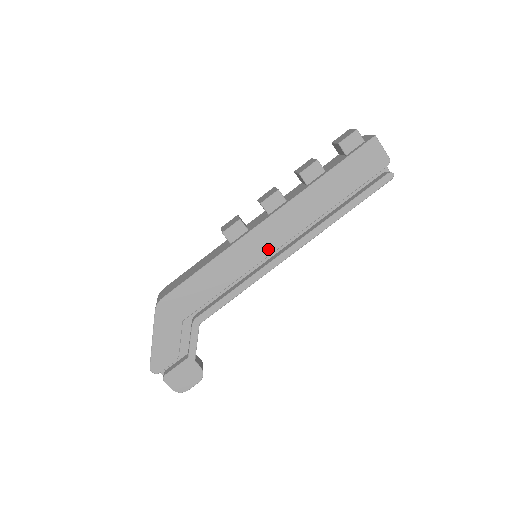
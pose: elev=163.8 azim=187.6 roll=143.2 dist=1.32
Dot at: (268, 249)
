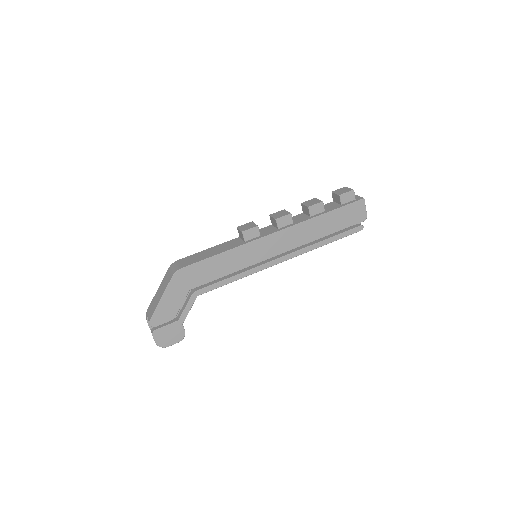
Dot at: (270, 254)
